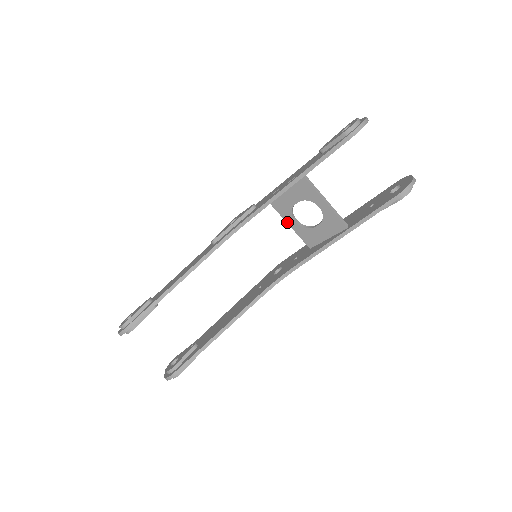
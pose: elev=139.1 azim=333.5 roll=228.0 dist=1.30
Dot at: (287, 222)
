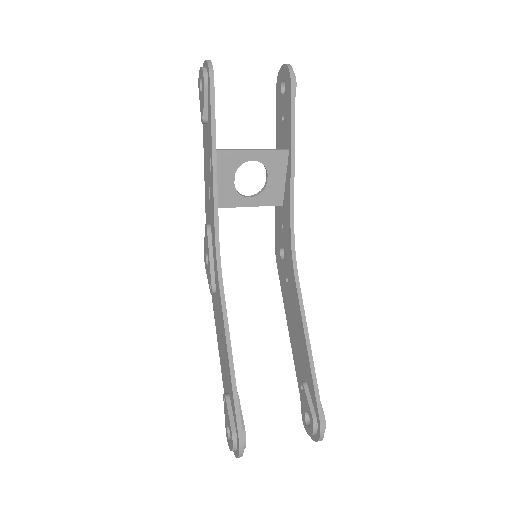
Dot at: (244, 206)
